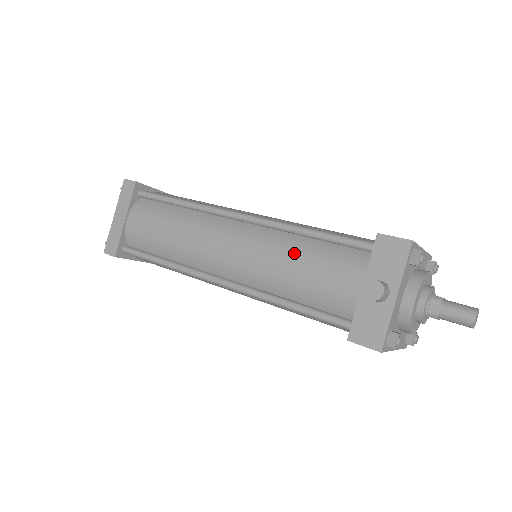
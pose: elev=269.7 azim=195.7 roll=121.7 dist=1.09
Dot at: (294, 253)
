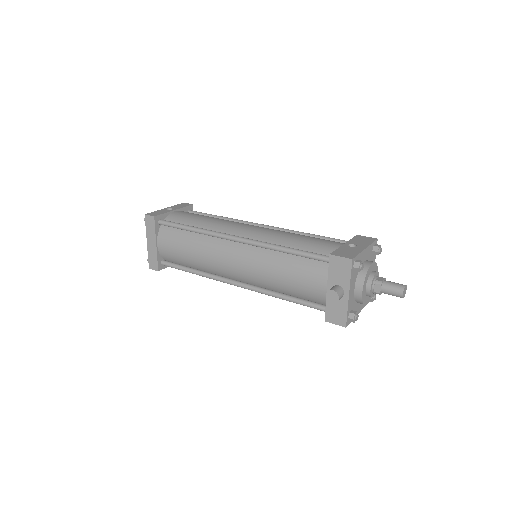
Dot at: (280, 267)
